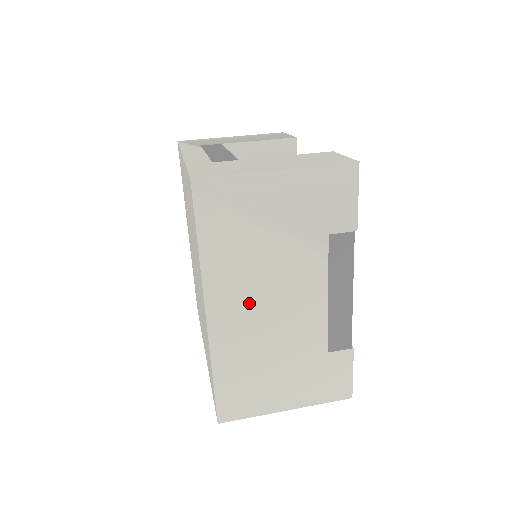
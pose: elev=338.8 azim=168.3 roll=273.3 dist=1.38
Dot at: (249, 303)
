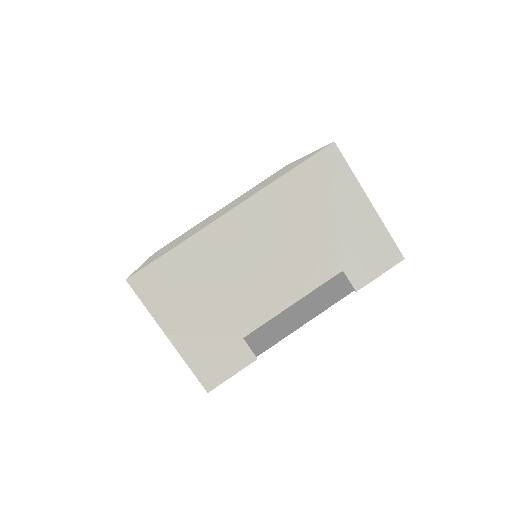
Dot at: (258, 240)
